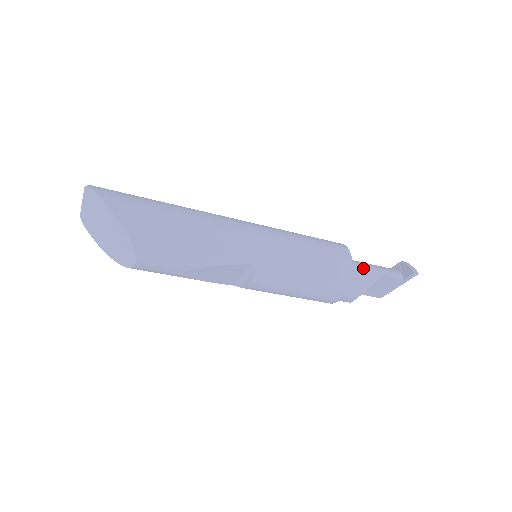
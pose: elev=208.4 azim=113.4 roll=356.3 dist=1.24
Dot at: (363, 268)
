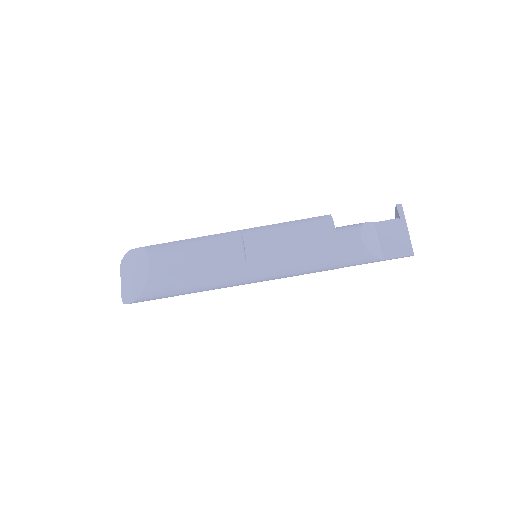
Dot at: occluded
